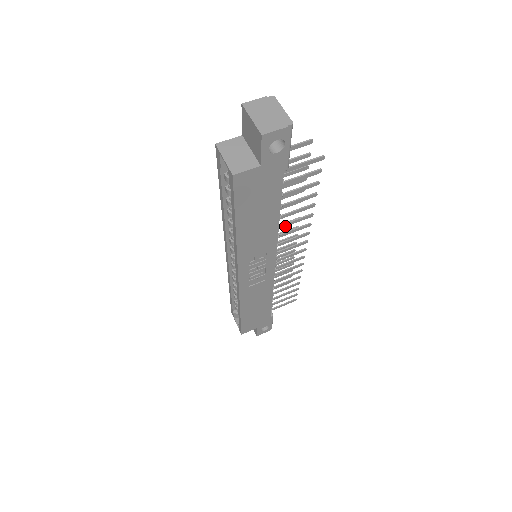
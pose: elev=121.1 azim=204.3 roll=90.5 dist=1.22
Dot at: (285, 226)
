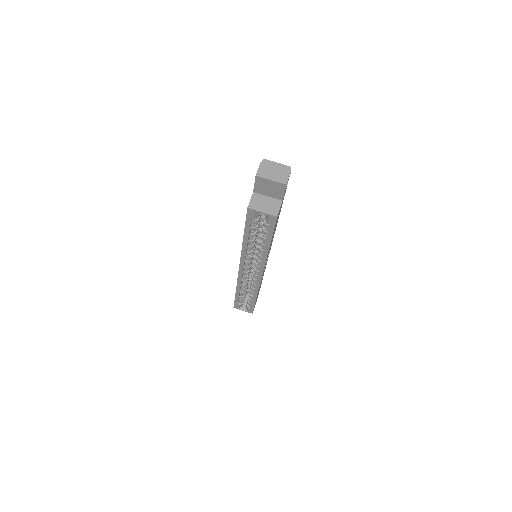
Dot at: occluded
